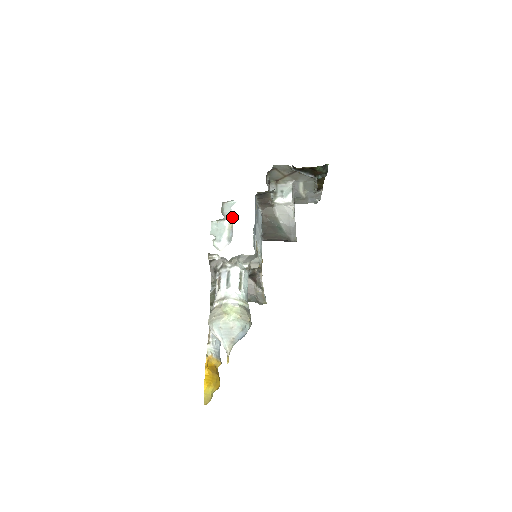
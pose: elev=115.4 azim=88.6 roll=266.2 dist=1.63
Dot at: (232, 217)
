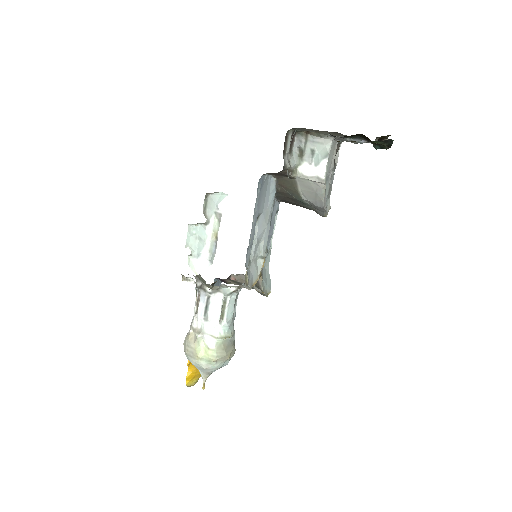
Dot at: (218, 221)
